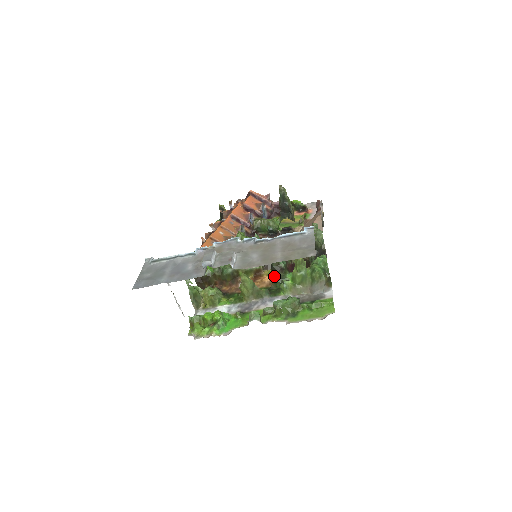
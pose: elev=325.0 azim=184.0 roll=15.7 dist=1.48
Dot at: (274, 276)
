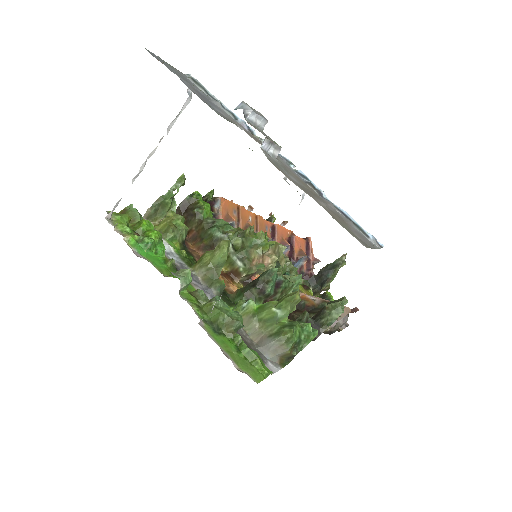
Dot at: (247, 287)
